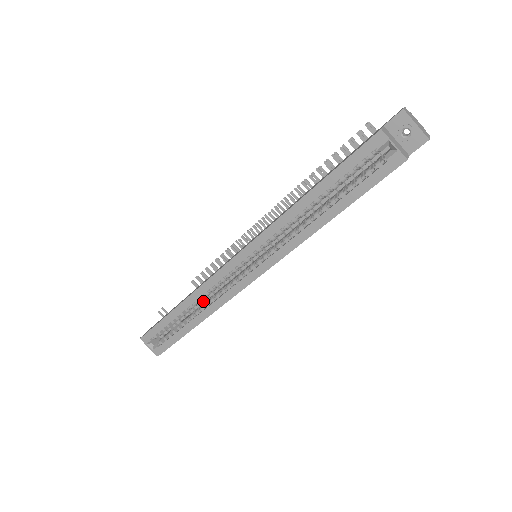
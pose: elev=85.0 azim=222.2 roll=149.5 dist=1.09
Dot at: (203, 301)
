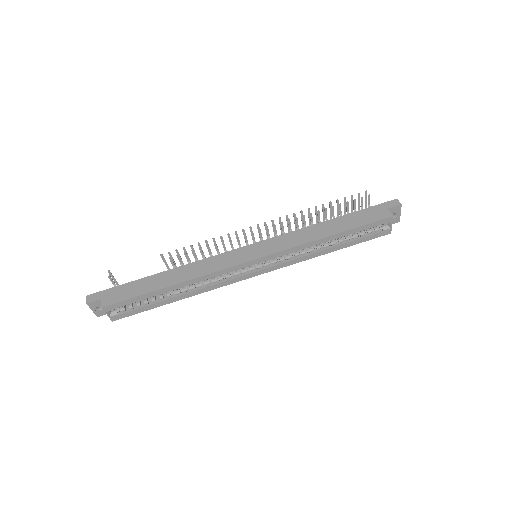
Dot at: occluded
